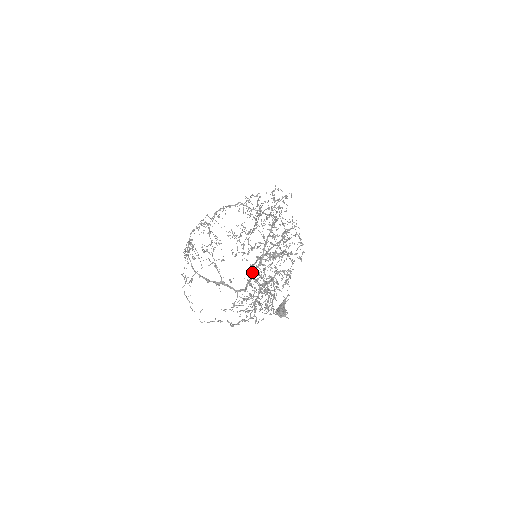
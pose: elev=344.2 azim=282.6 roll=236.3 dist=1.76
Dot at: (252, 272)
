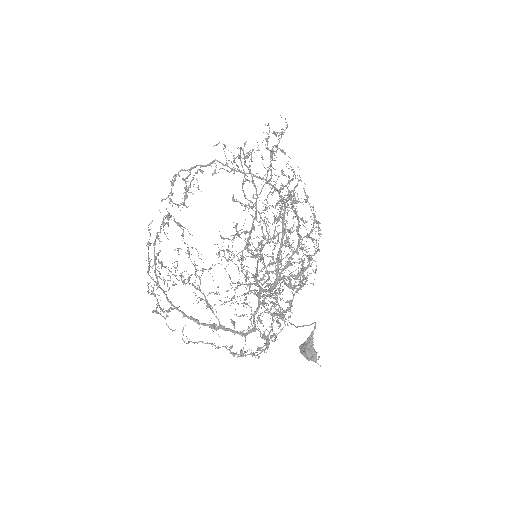
Dot at: occluded
